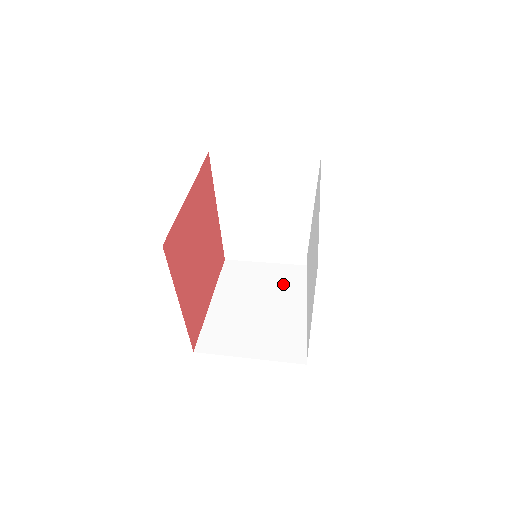
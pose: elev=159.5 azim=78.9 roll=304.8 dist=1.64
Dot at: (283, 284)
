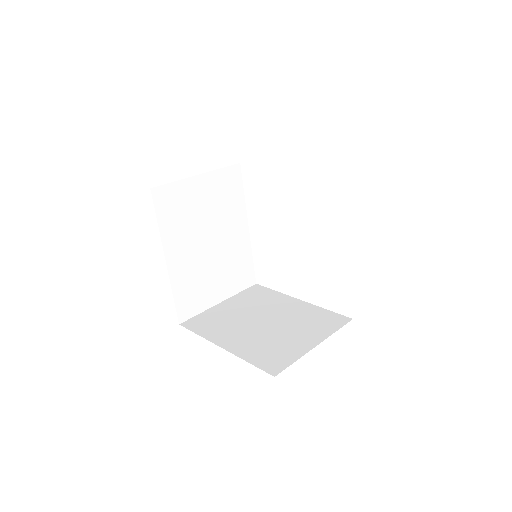
Dot at: (254, 304)
